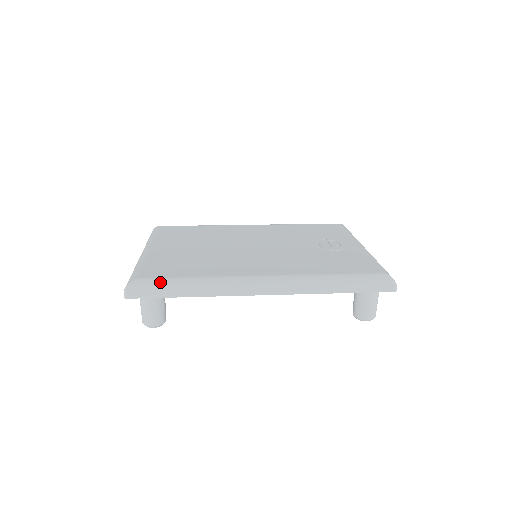
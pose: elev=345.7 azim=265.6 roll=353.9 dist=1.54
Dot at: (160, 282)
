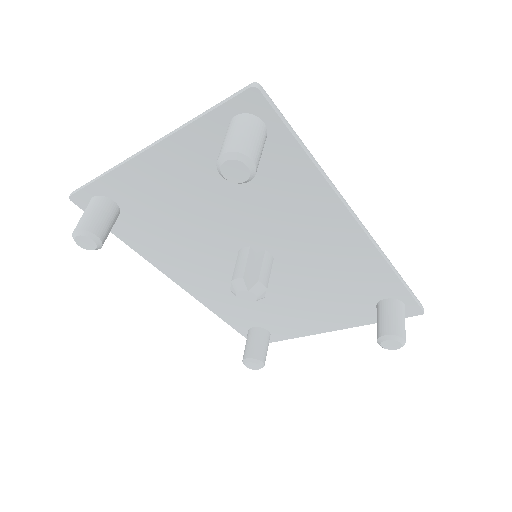
Dot at: occluded
